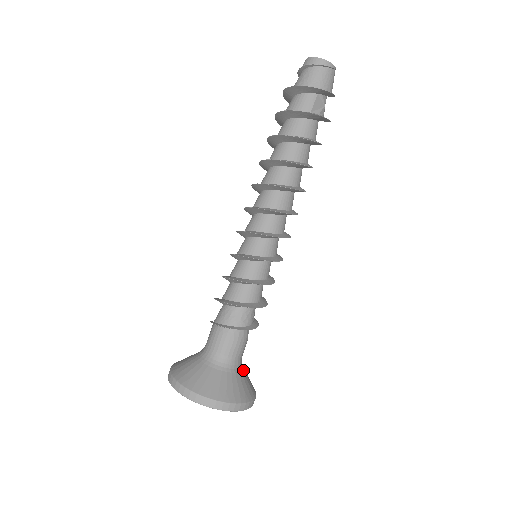
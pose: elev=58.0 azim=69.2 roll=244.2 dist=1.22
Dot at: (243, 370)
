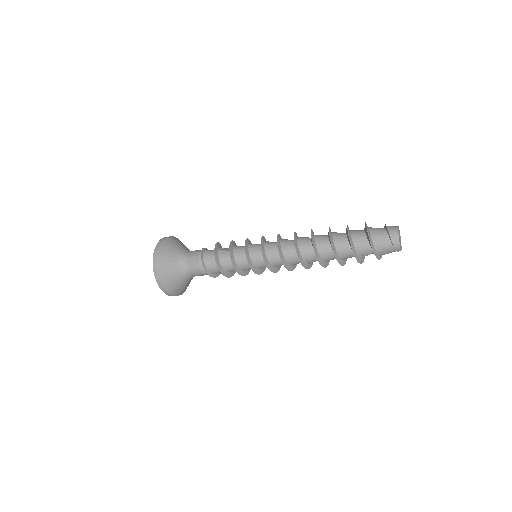
Dot at: occluded
